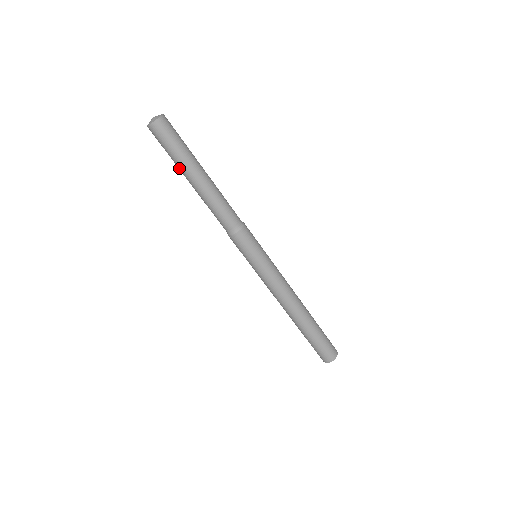
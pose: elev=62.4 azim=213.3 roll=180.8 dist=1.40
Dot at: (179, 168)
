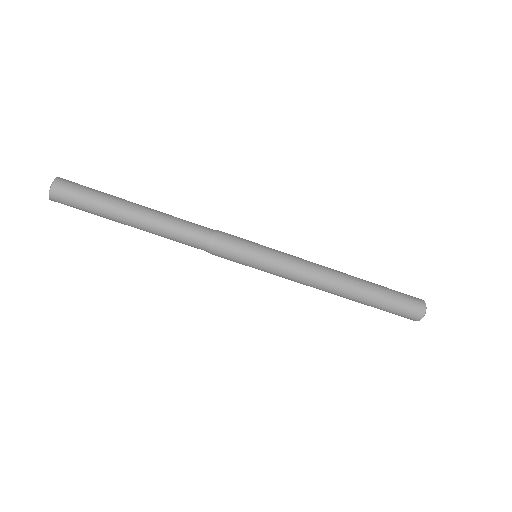
Dot at: occluded
